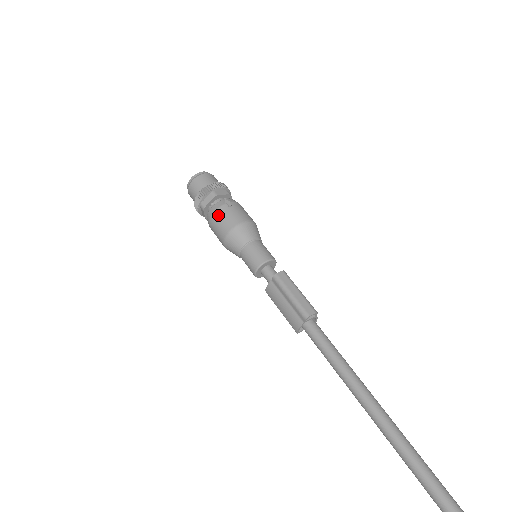
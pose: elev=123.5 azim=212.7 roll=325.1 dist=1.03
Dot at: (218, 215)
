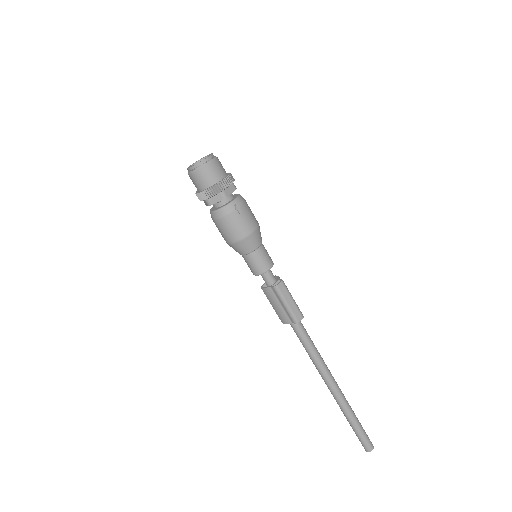
Dot at: (228, 221)
